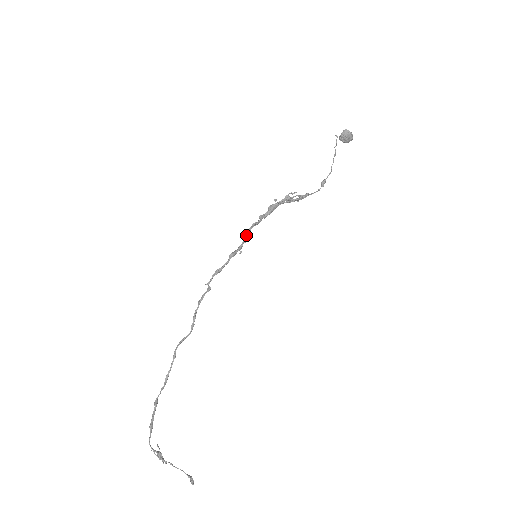
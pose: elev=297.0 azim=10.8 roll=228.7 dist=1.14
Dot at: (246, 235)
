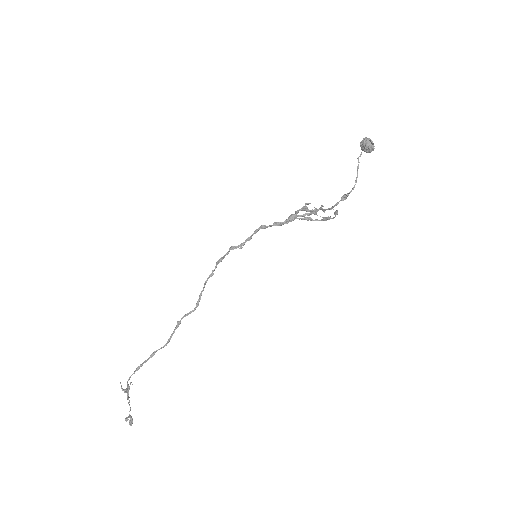
Dot at: (252, 235)
